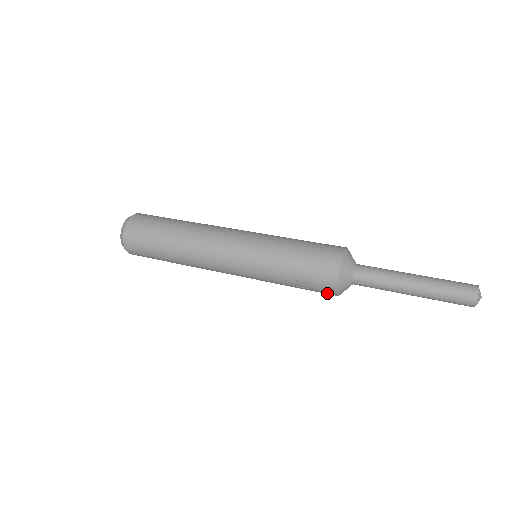
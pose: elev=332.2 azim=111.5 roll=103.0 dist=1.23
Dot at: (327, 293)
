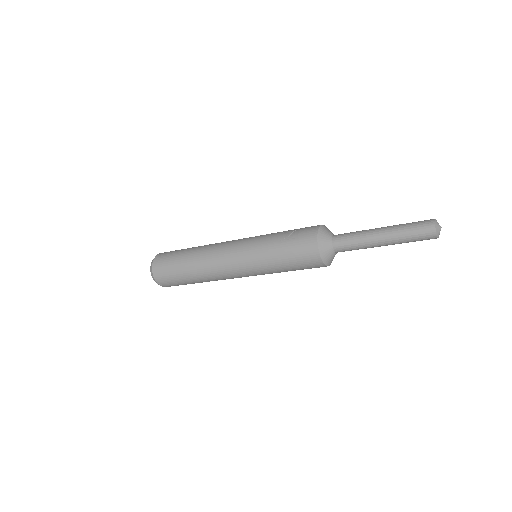
Dot at: (309, 241)
